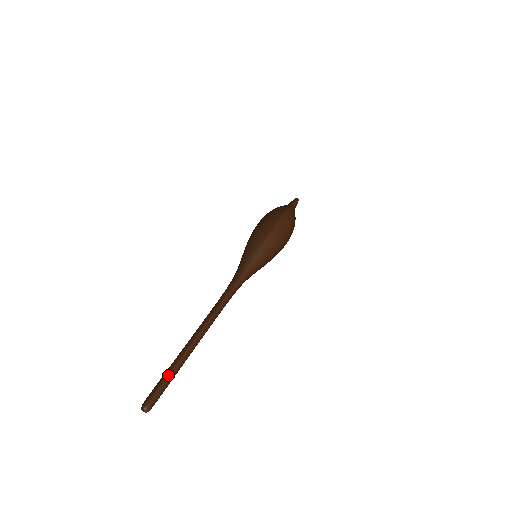
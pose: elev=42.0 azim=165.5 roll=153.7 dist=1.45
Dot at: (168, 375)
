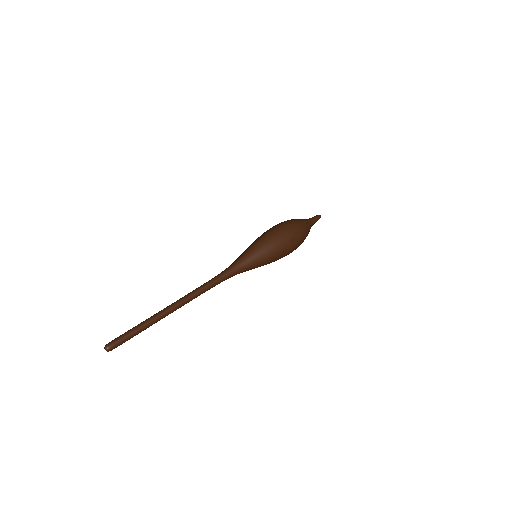
Dot at: (133, 327)
